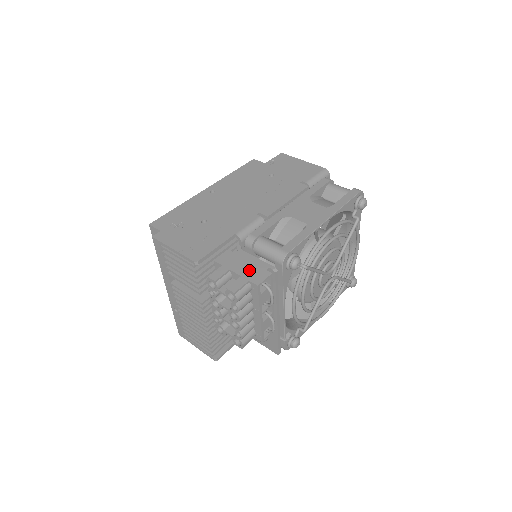
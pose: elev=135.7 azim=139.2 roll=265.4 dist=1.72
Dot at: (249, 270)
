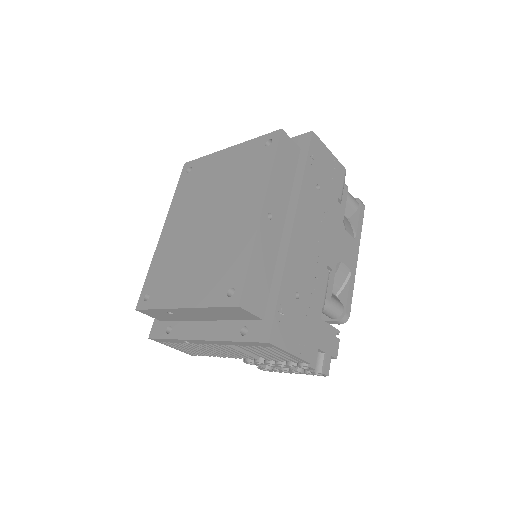
Dot at: (329, 343)
